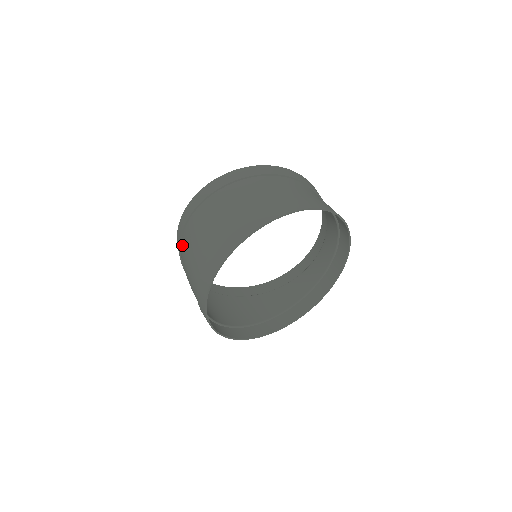
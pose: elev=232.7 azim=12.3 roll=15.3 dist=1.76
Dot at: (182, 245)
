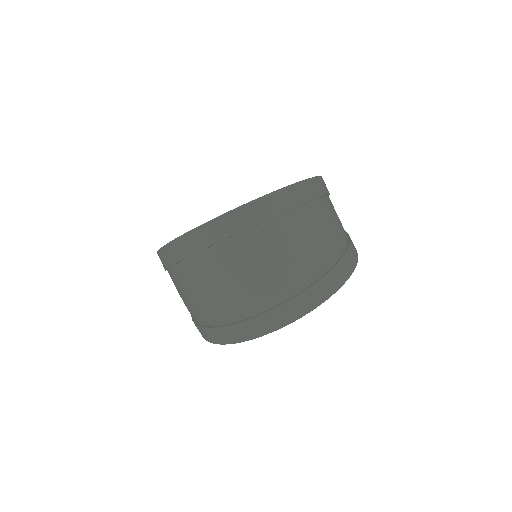
Dot at: (225, 250)
